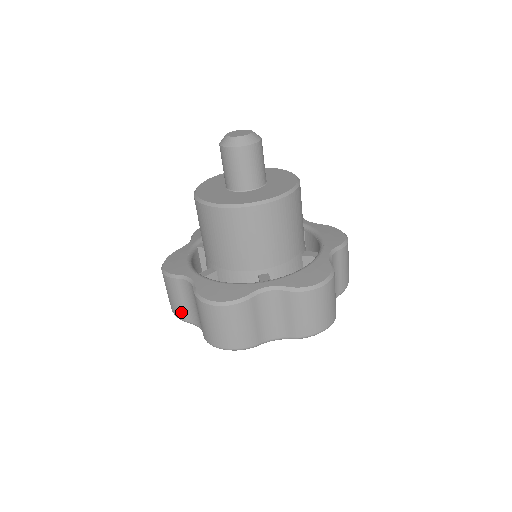
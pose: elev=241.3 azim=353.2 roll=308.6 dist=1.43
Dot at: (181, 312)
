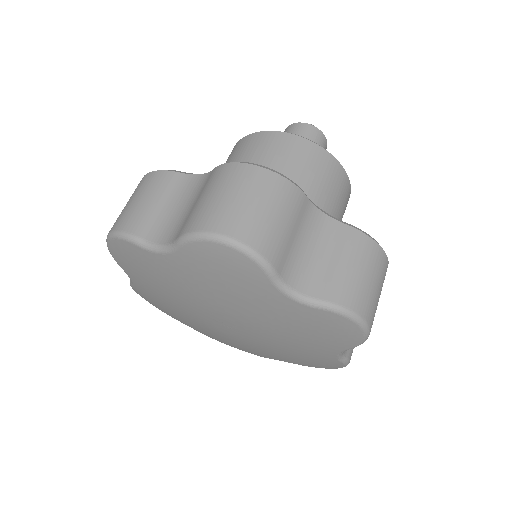
Dot at: (141, 221)
